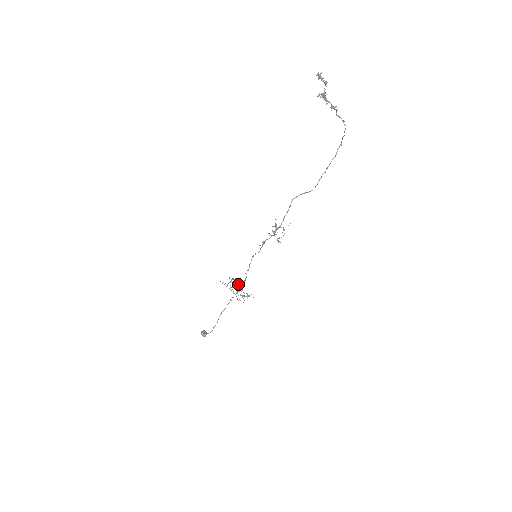
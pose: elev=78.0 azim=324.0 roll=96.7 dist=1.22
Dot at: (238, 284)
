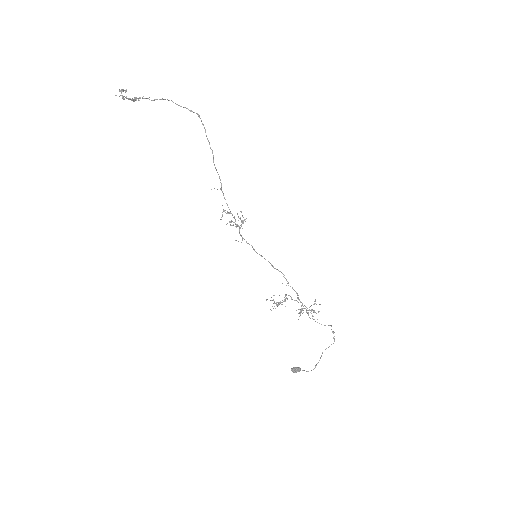
Dot at: occluded
